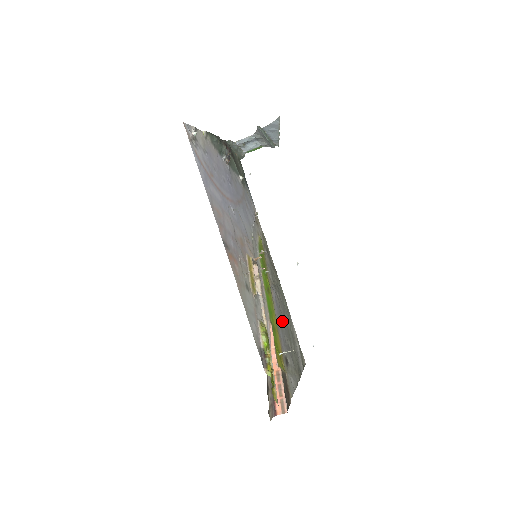
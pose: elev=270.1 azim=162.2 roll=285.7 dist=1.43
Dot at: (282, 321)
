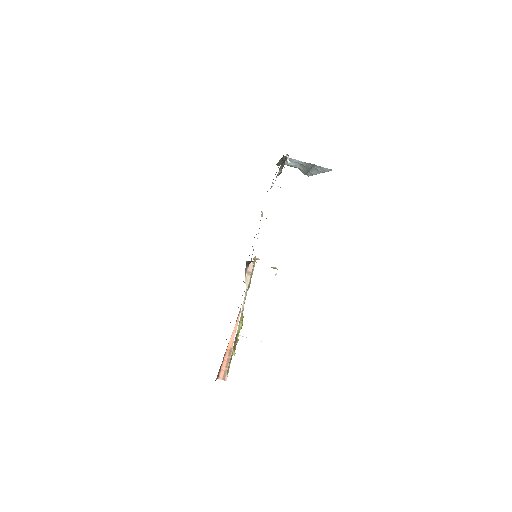
Dot at: occluded
